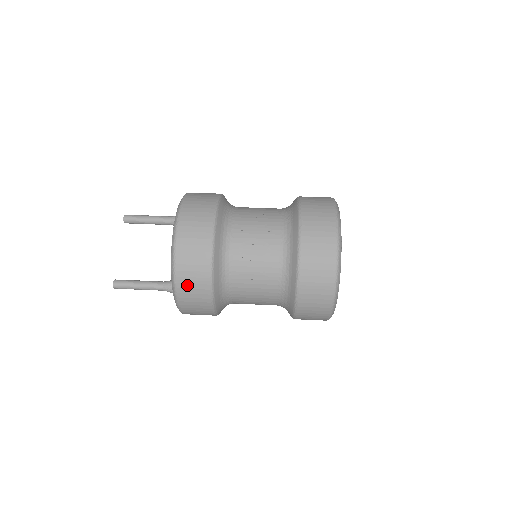
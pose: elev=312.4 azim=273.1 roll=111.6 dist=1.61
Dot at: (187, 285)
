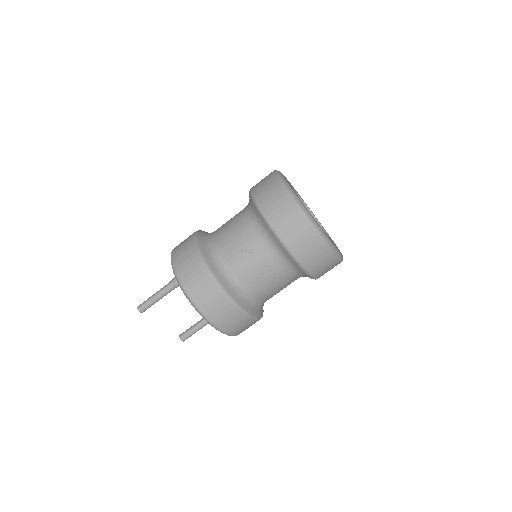
Dot at: occluded
